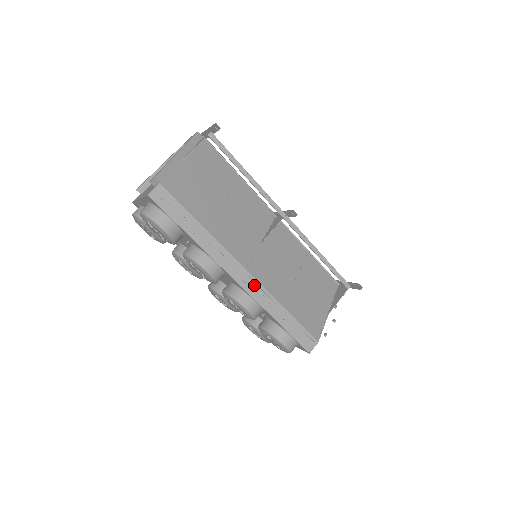
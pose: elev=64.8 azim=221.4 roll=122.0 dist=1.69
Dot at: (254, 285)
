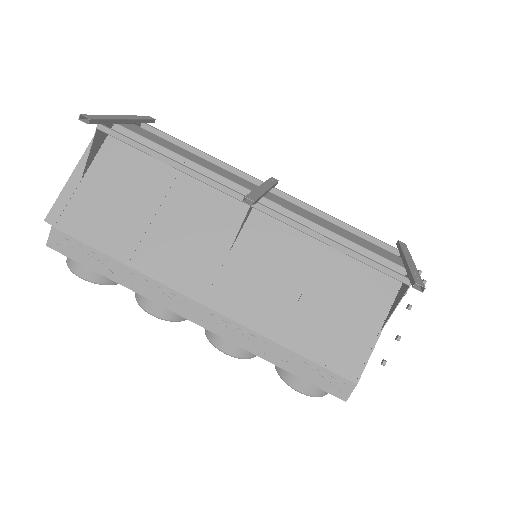
Dot at: (221, 322)
